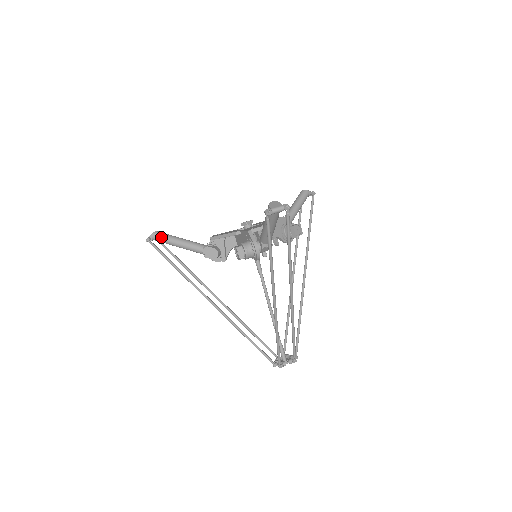
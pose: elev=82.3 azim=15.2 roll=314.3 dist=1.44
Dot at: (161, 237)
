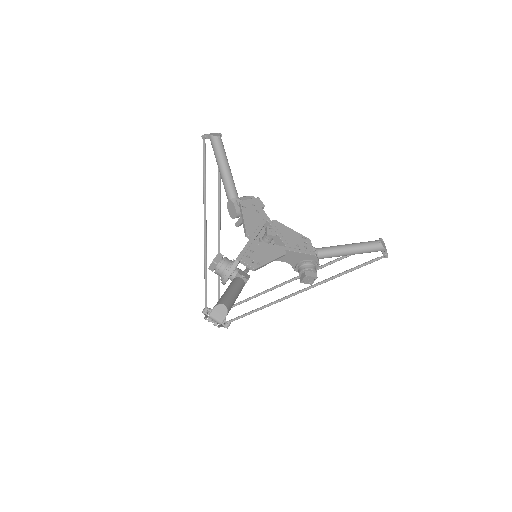
Dot at: (215, 148)
